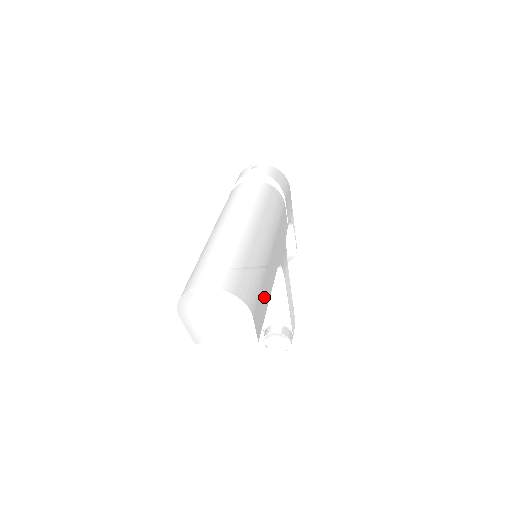
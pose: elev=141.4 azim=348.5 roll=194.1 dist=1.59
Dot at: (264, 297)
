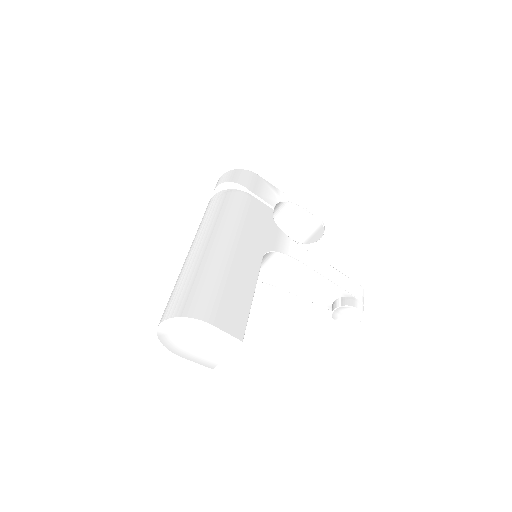
Dot at: (236, 296)
